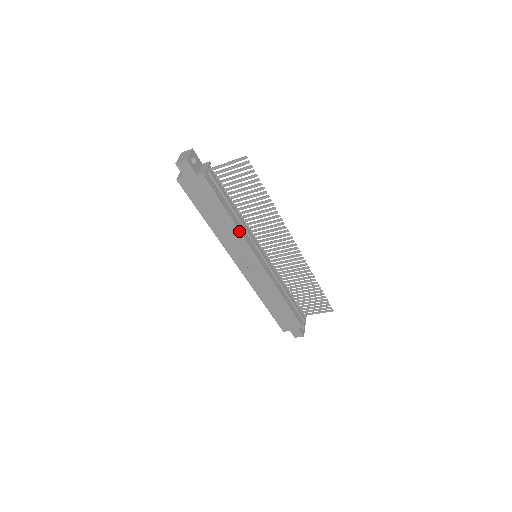
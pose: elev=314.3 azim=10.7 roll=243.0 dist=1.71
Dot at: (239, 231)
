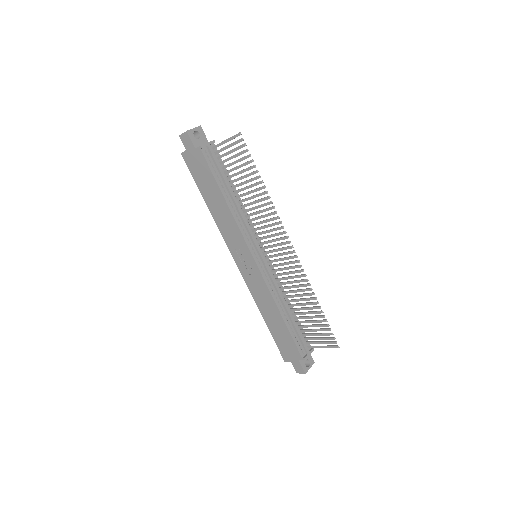
Dot at: (233, 218)
